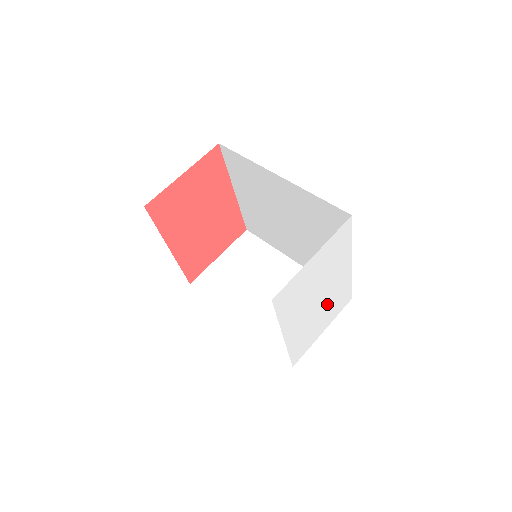
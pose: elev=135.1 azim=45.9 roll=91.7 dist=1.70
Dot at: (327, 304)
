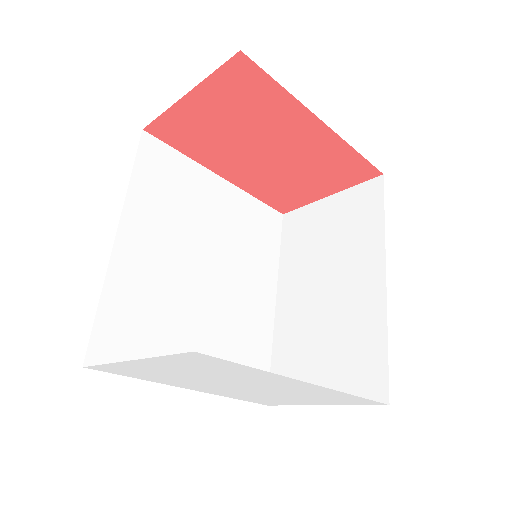
Dot at: (286, 393)
